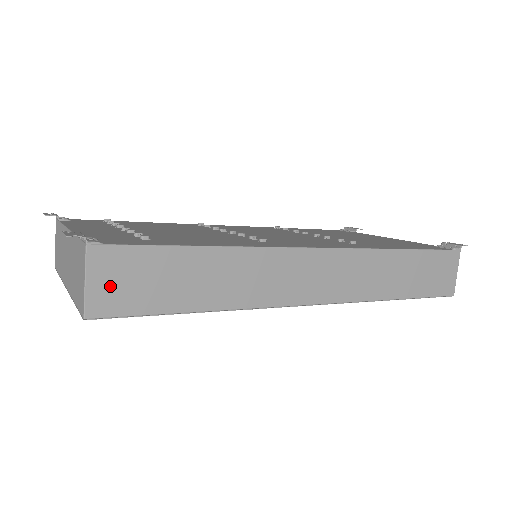
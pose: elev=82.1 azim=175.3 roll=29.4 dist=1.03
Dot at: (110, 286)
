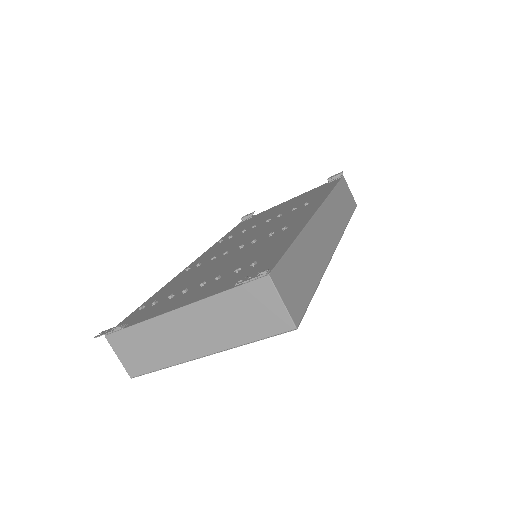
Dot at: (290, 296)
